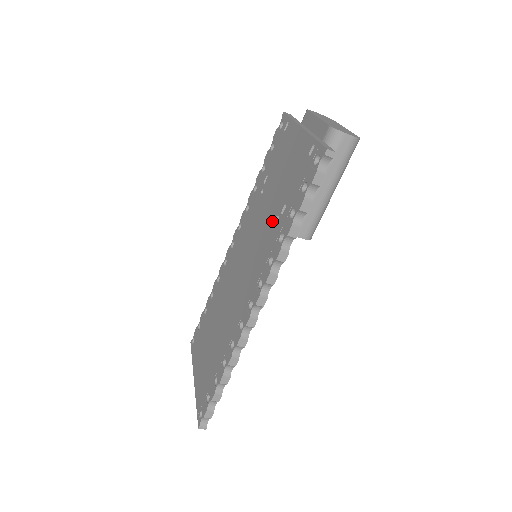
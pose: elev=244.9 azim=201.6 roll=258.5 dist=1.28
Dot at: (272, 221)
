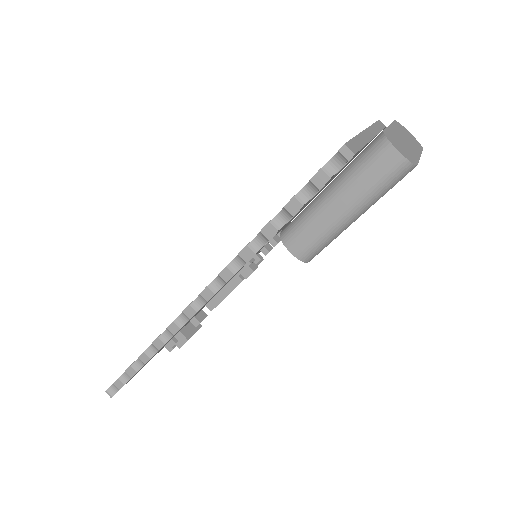
Dot at: occluded
